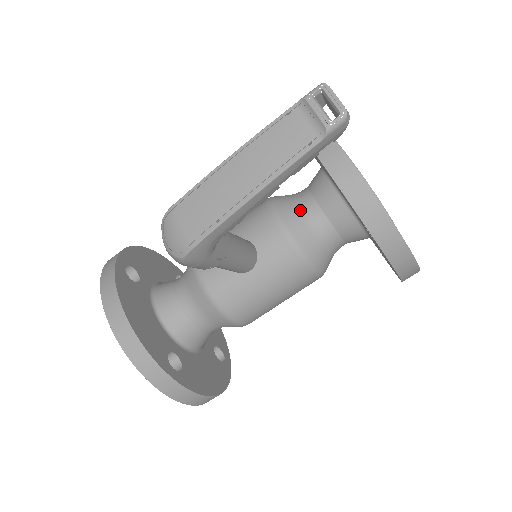
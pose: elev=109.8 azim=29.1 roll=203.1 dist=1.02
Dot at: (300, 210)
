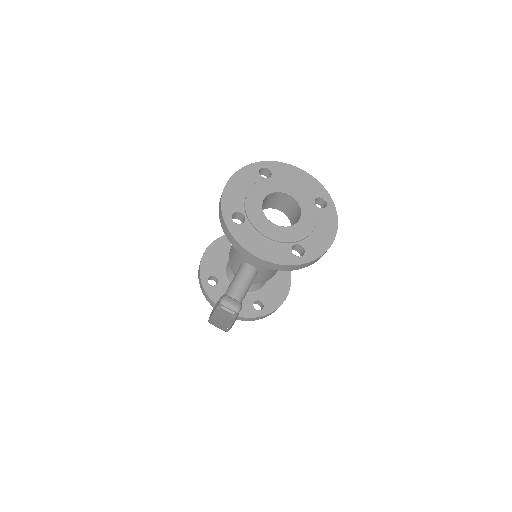
Dot at: occluded
